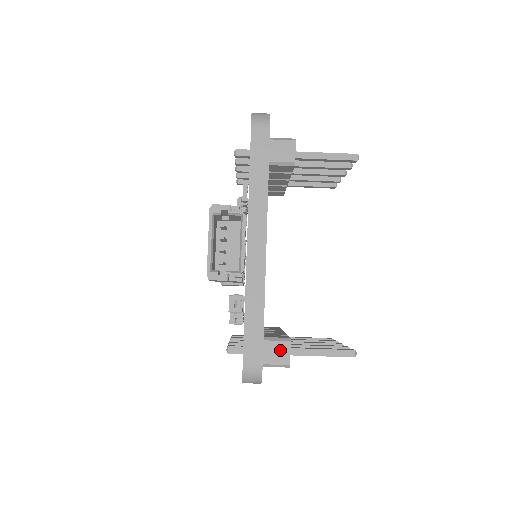
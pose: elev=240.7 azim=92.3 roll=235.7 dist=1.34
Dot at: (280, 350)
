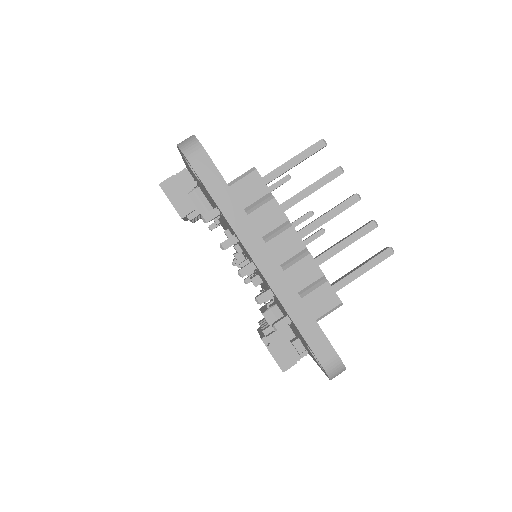
Dot at: occluded
